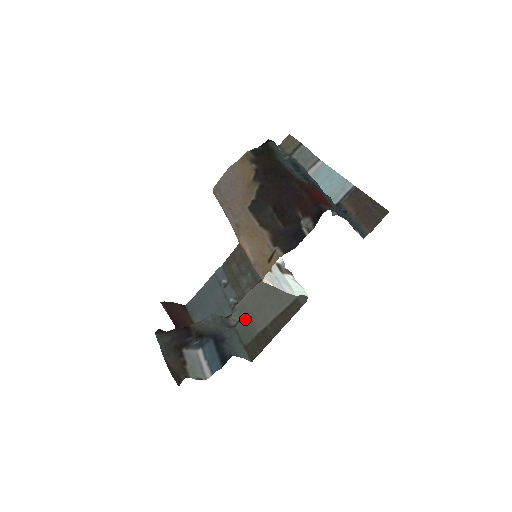
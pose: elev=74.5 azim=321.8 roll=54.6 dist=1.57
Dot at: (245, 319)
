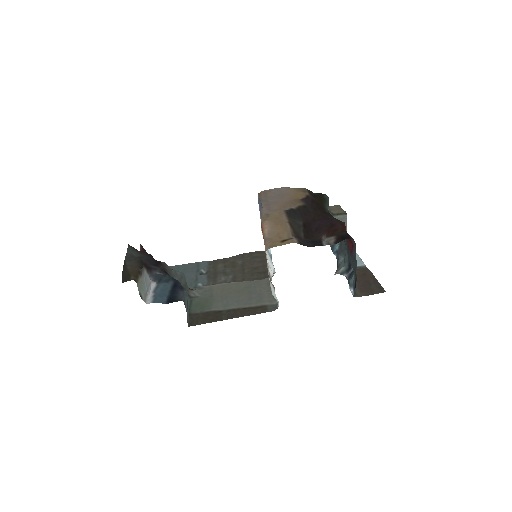
Dot at: (205, 298)
